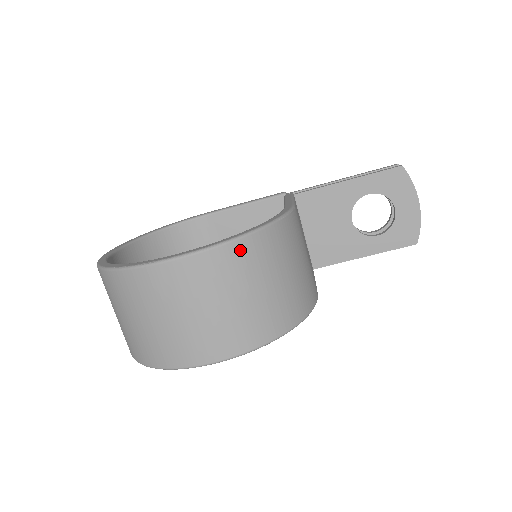
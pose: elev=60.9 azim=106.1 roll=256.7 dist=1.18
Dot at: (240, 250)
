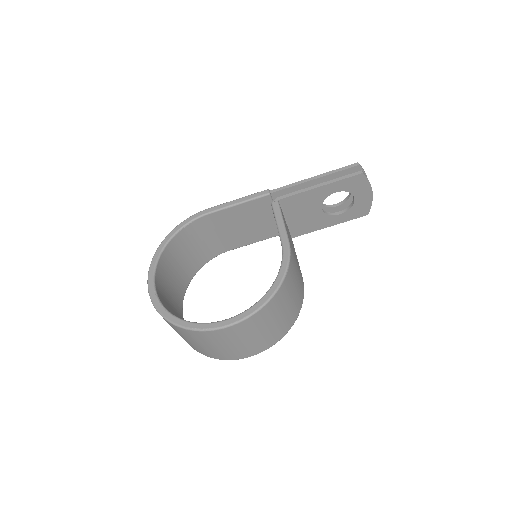
Dot at: (266, 310)
